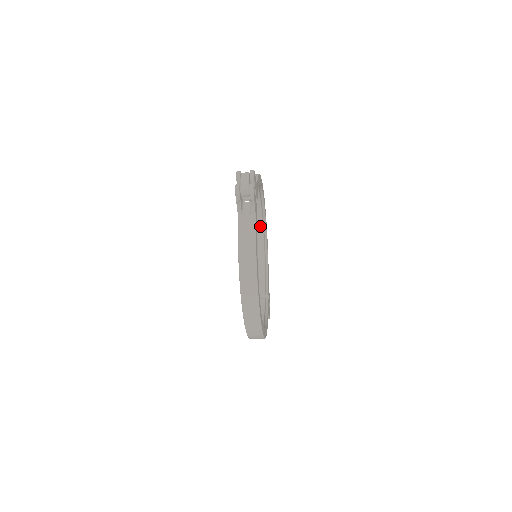
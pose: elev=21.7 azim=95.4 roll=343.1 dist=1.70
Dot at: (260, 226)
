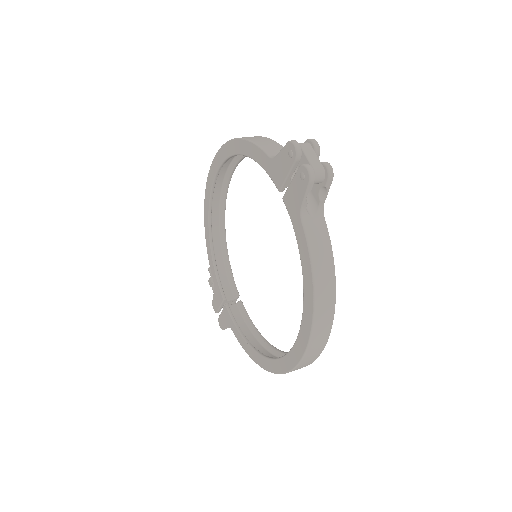
Dot at: (216, 205)
